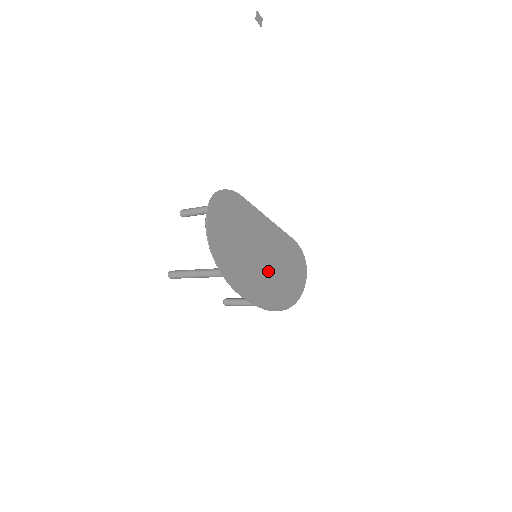
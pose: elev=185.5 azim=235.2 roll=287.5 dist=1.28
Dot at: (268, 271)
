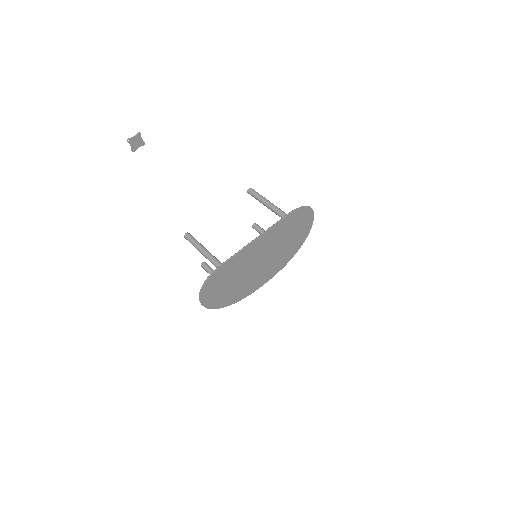
Dot at: (270, 259)
